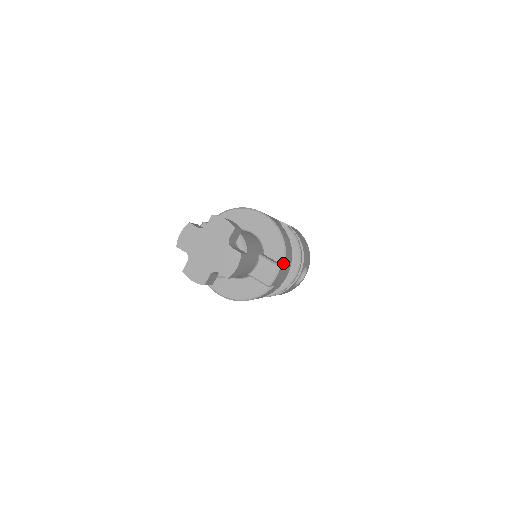
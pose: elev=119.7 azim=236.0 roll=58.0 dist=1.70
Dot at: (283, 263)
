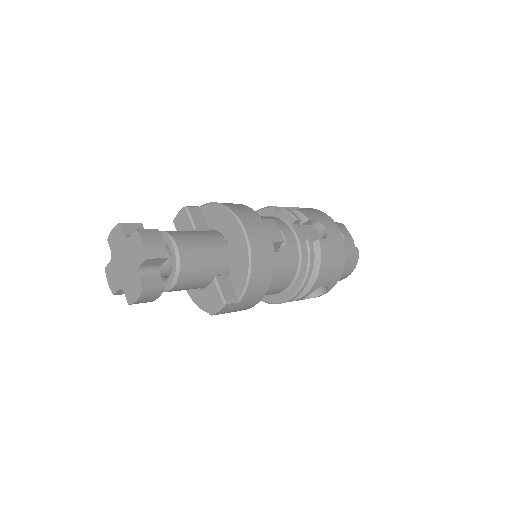
Dot at: (239, 297)
